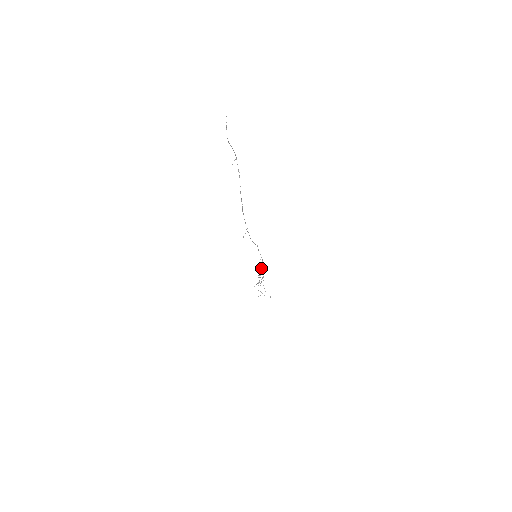
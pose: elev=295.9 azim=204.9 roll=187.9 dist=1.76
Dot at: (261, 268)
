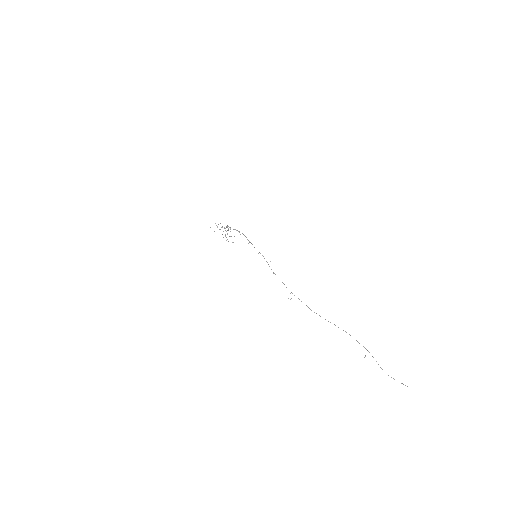
Dot at: occluded
